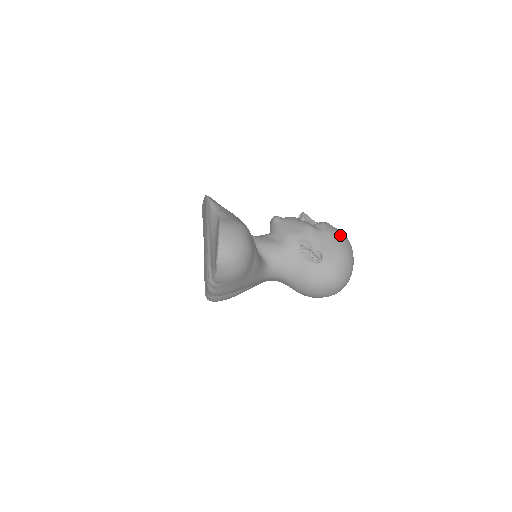
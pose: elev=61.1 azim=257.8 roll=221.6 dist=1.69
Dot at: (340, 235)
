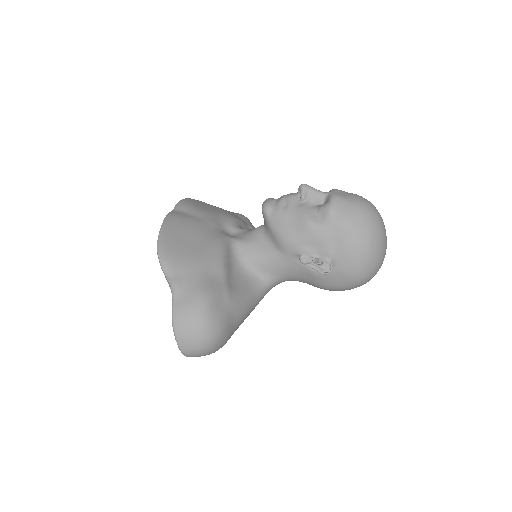
Dot at: (356, 222)
